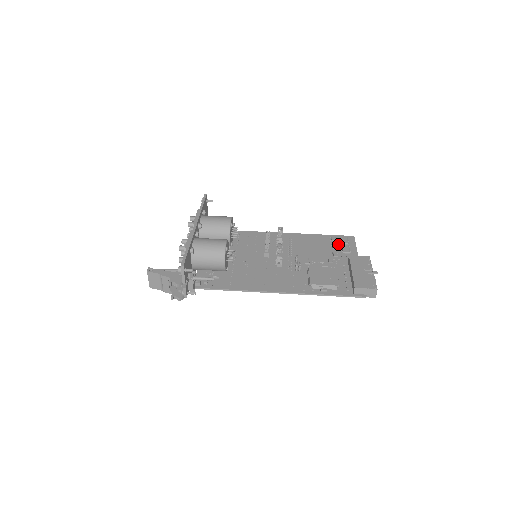
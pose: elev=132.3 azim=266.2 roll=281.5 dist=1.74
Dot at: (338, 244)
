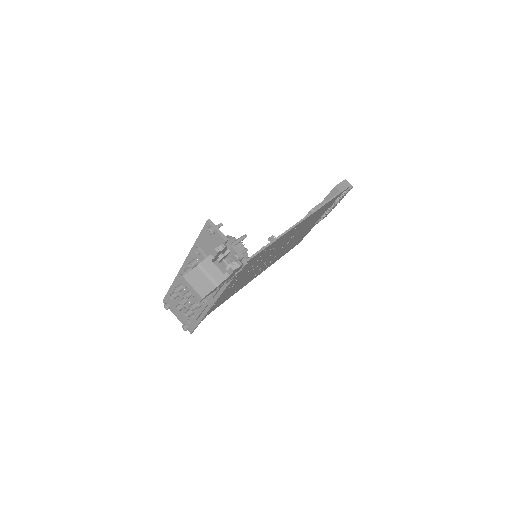
Dot at: occluded
